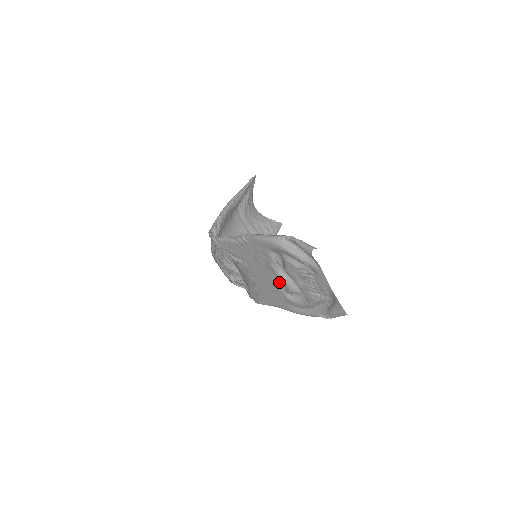
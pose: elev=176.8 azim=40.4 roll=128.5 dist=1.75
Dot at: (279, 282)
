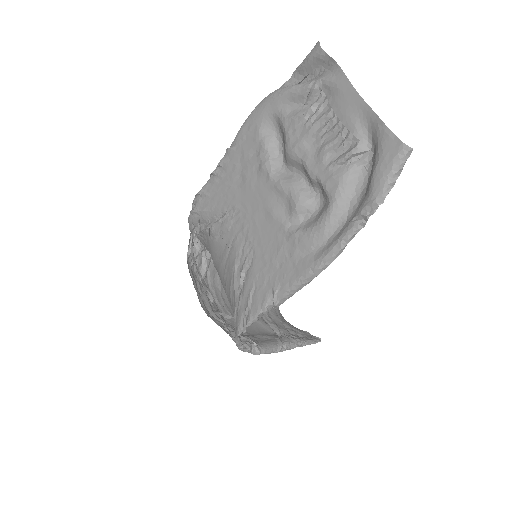
Dot at: (278, 201)
